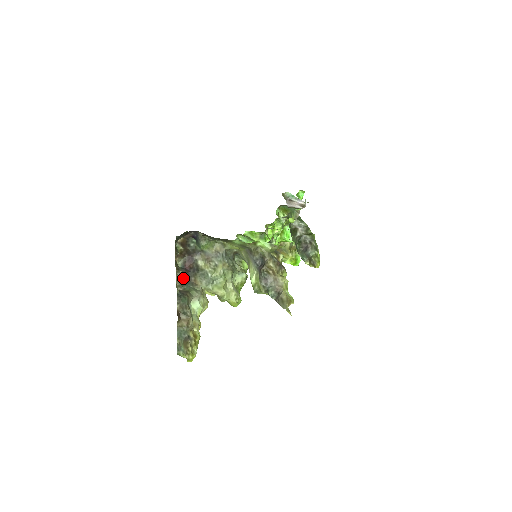
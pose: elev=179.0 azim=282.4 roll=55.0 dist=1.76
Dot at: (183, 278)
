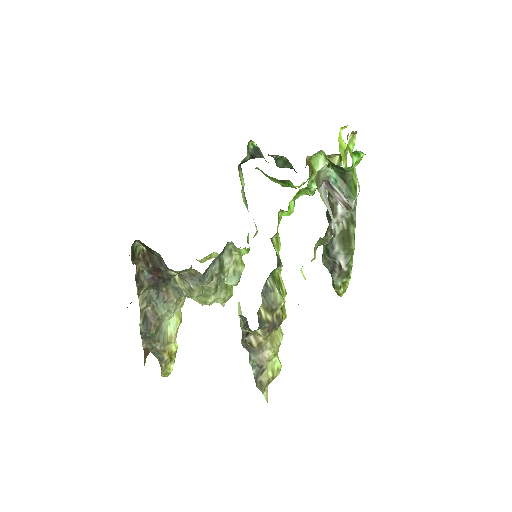
Dot at: (151, 287)
